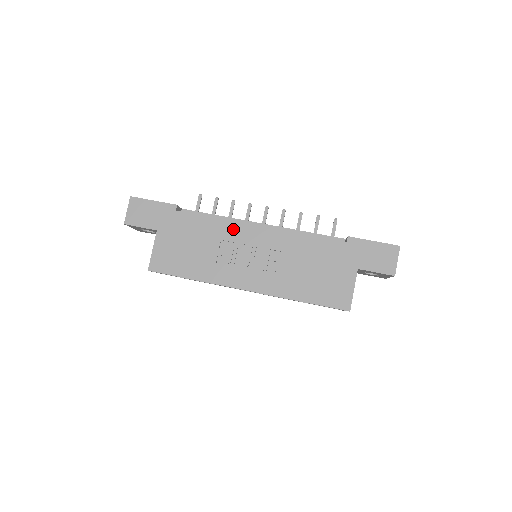
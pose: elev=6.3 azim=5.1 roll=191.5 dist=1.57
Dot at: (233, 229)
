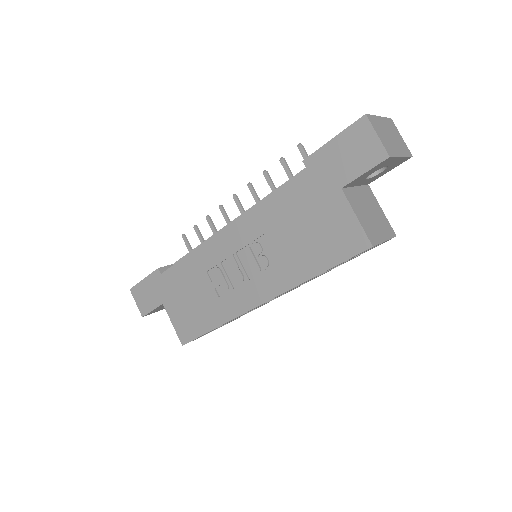
Dot at: (207, 252)
